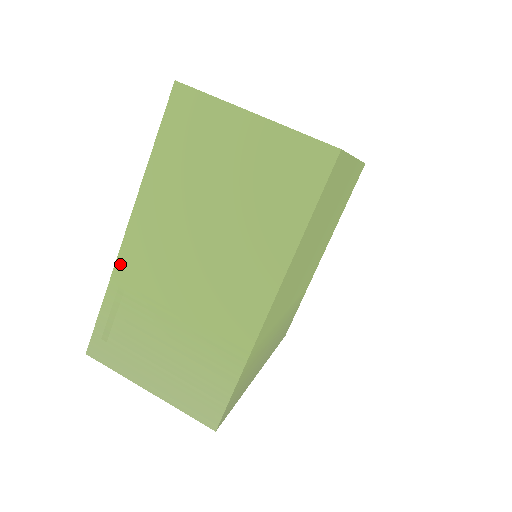
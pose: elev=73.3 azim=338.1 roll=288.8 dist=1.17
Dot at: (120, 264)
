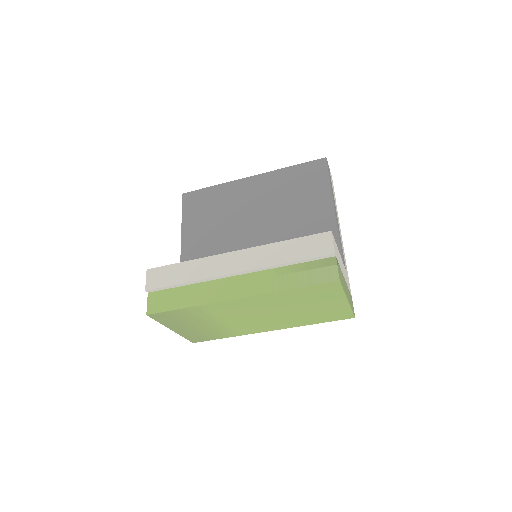
Dot at: (216, 304)
